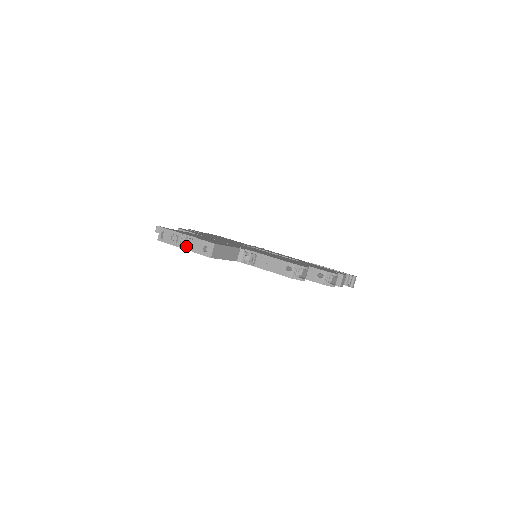
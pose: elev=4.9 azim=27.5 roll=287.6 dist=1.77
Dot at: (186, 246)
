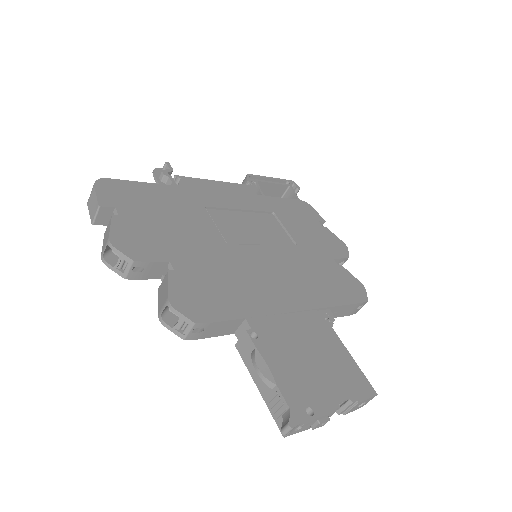
Dot at: occluded
